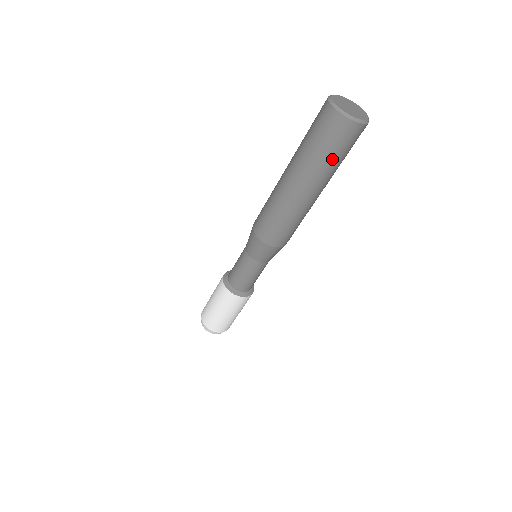
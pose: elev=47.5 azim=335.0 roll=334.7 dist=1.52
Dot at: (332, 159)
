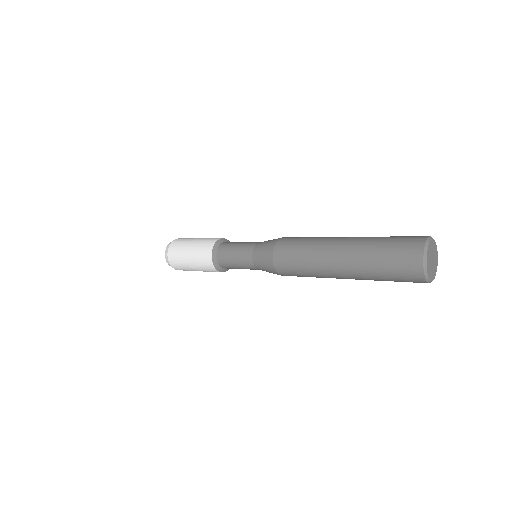
Dot at: (383, 278)
